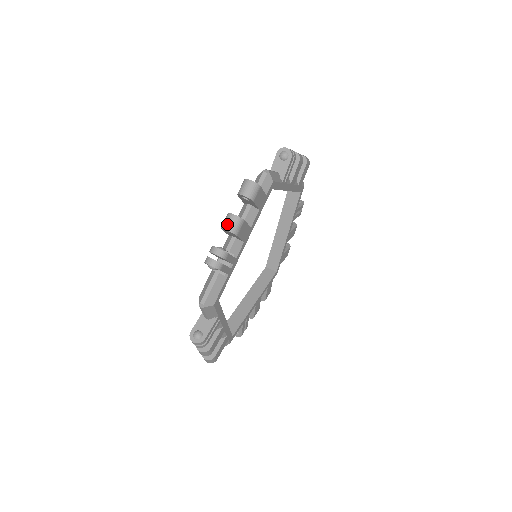
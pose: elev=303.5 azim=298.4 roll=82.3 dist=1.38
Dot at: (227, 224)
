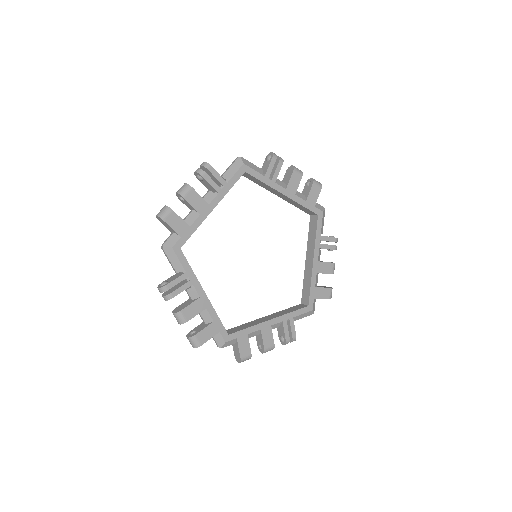
Dot at: occluded
